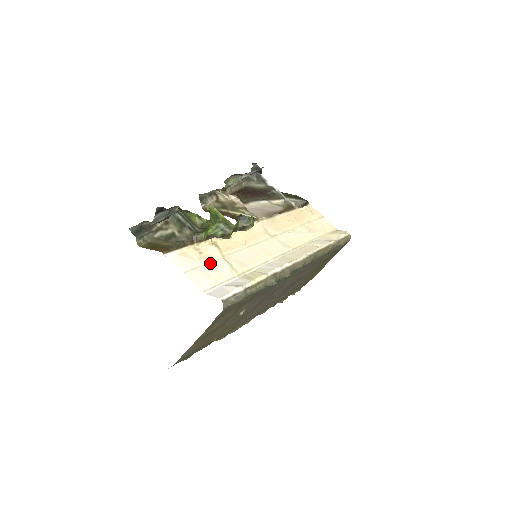
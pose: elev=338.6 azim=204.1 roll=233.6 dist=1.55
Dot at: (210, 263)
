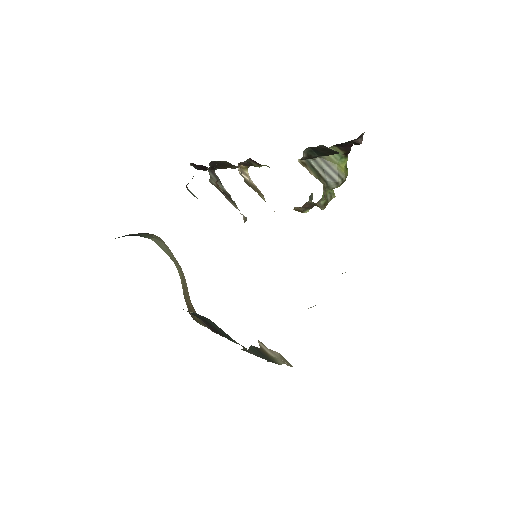
Dot at: occluded
